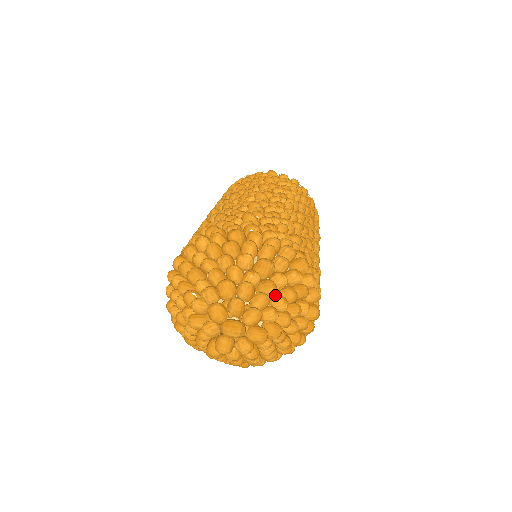
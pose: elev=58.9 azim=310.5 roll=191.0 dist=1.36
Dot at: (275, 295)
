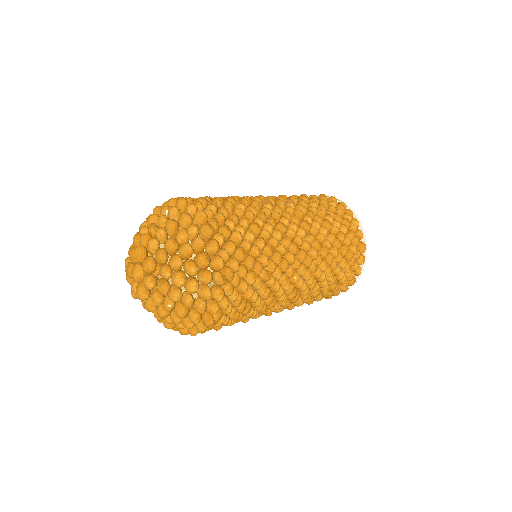
Dot at: (153, 230)
